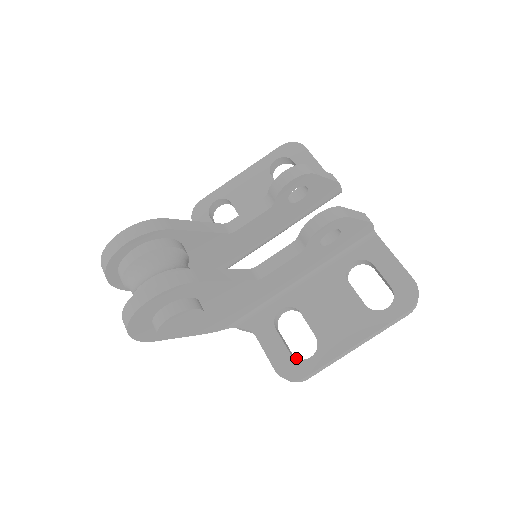
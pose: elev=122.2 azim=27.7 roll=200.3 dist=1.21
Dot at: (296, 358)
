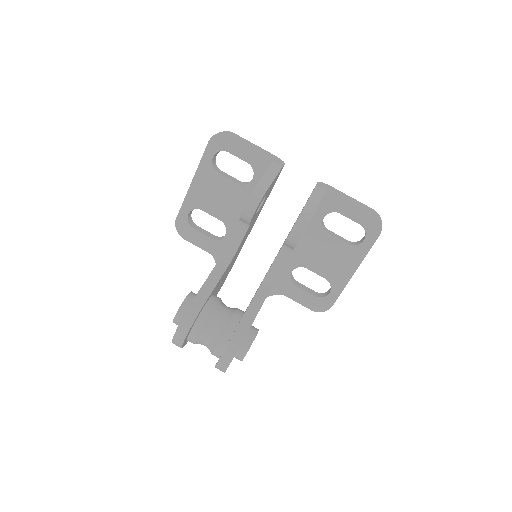
Dot at: (320, 297)
